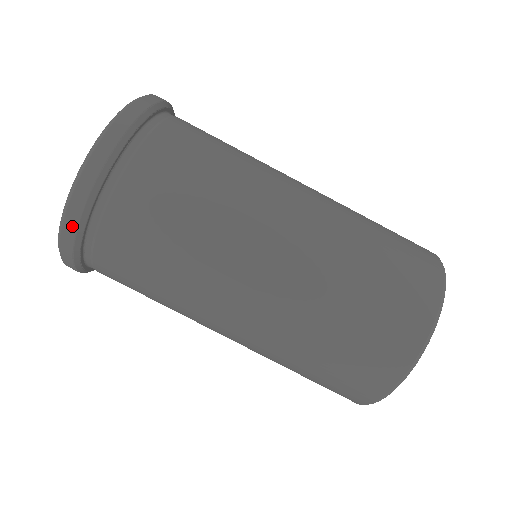
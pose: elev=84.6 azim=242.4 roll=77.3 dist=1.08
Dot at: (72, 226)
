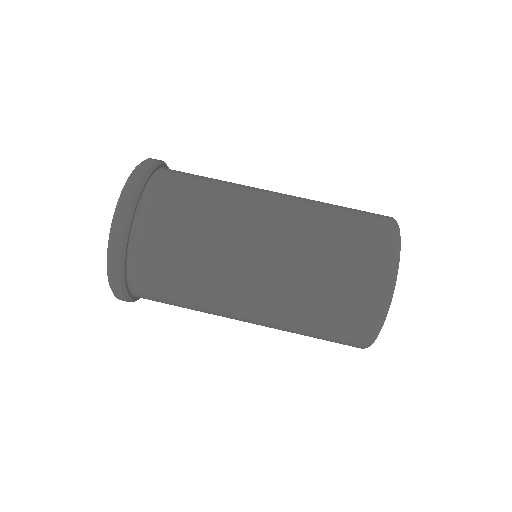
Dot at: (136, 181)
